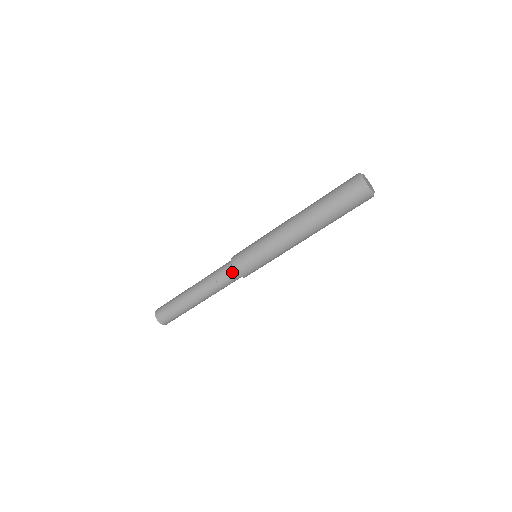
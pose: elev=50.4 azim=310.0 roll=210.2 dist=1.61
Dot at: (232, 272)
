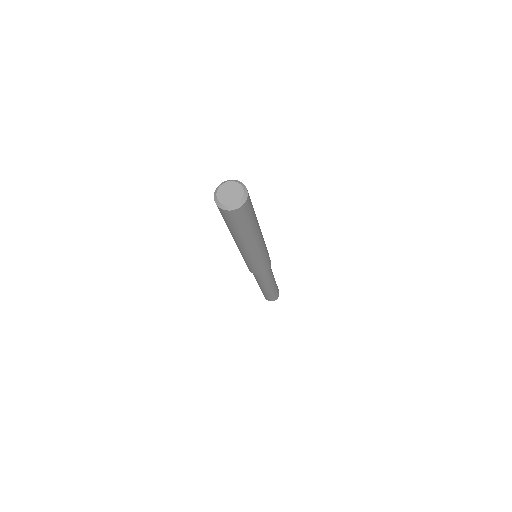
Dot at: occluded
